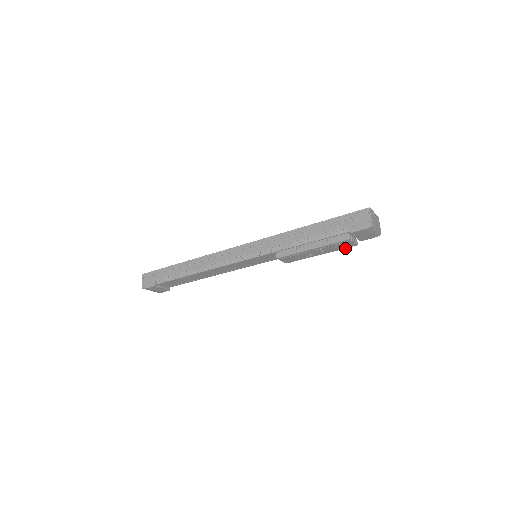
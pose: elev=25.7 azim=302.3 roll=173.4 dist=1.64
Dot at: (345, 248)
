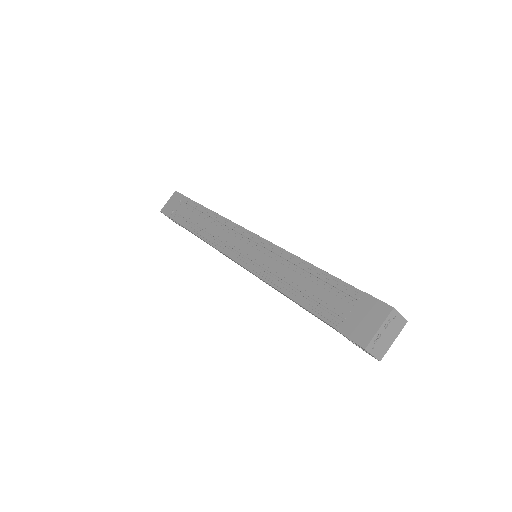
Dot at: occluded
